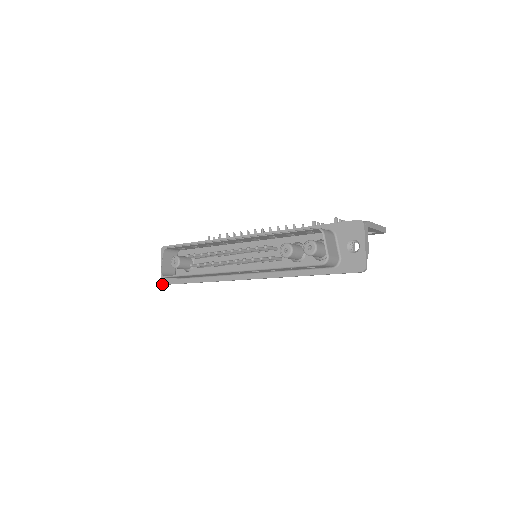
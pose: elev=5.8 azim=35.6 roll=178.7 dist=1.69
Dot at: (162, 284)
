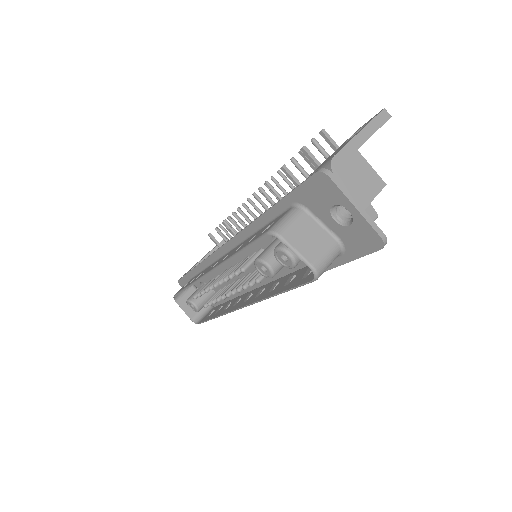
Dot at: occluded
